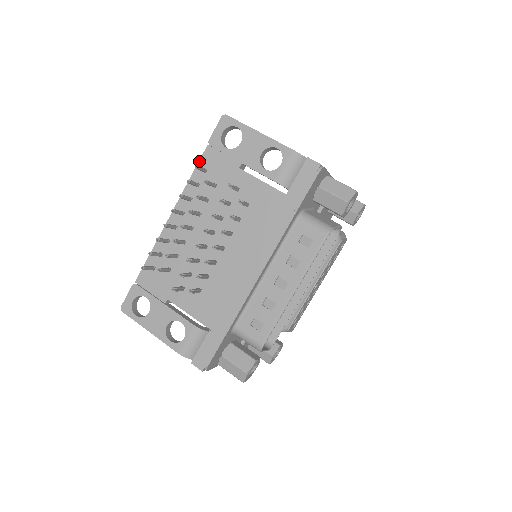
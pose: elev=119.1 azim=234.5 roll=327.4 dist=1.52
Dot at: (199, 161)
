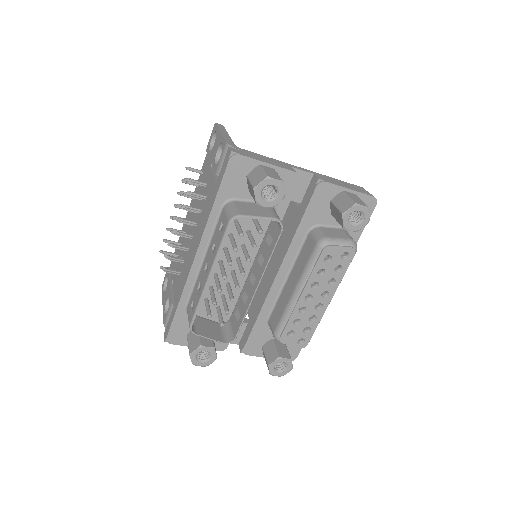
Dot at: (203, 165)
